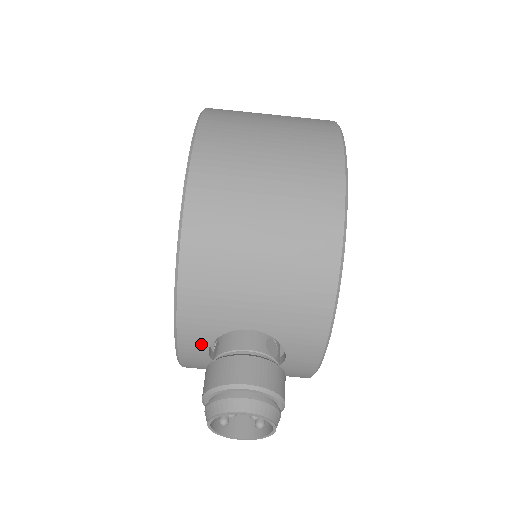
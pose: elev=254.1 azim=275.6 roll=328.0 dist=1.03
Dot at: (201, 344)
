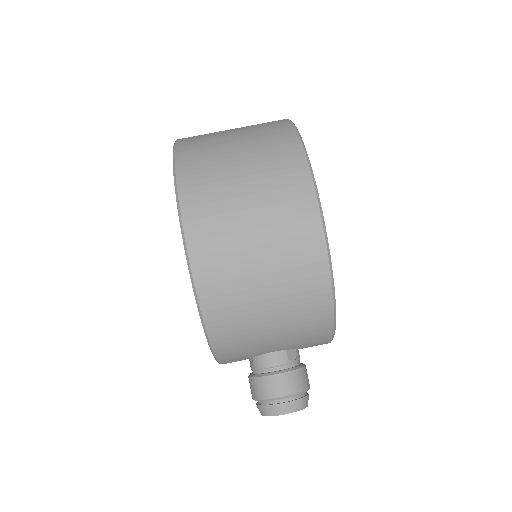
Dot at: occluded
